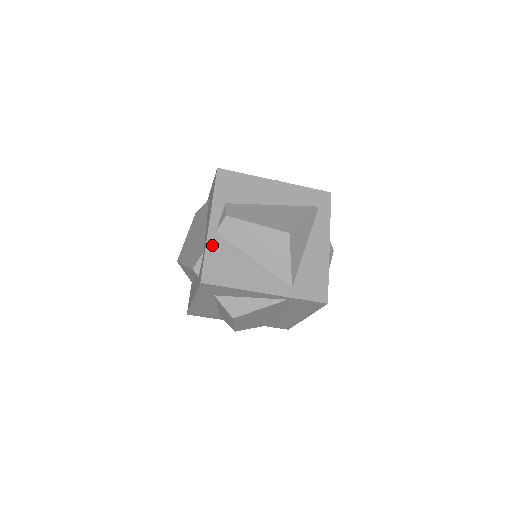
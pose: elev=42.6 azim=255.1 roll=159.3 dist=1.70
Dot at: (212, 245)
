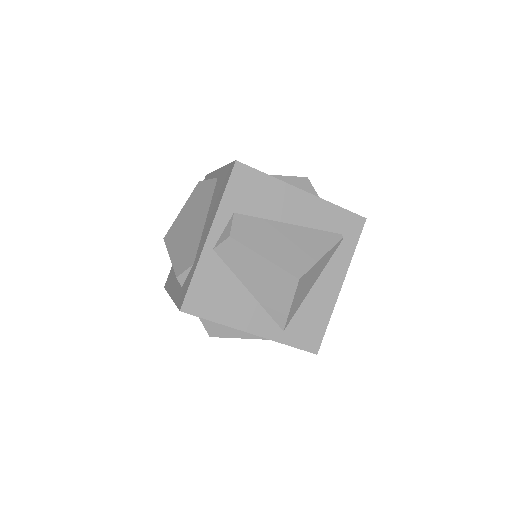
Dot at: (204, 266)
